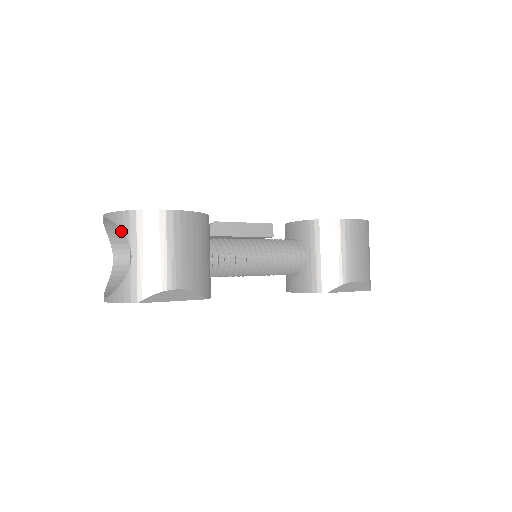
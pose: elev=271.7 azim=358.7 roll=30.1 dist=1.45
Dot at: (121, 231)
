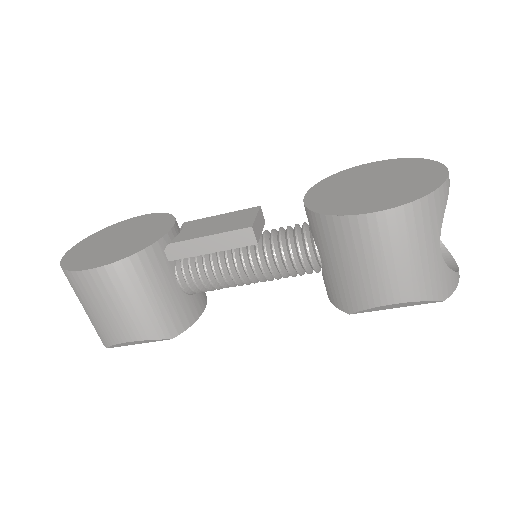
Dot at: occluded
